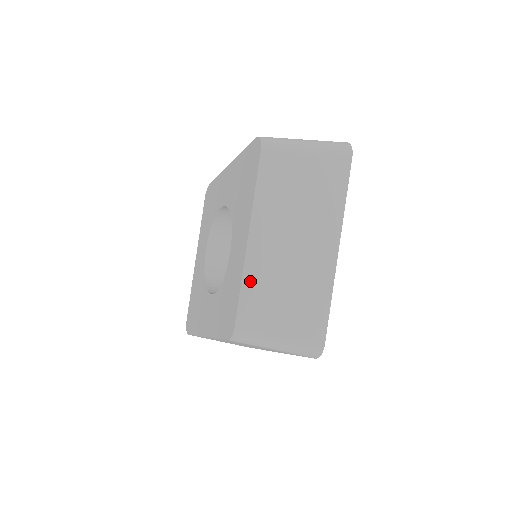
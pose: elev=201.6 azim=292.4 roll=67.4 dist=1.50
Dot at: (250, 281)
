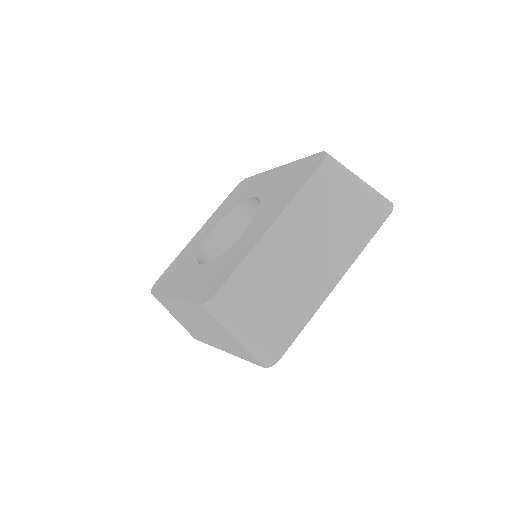
Dot at: (251, 263)
